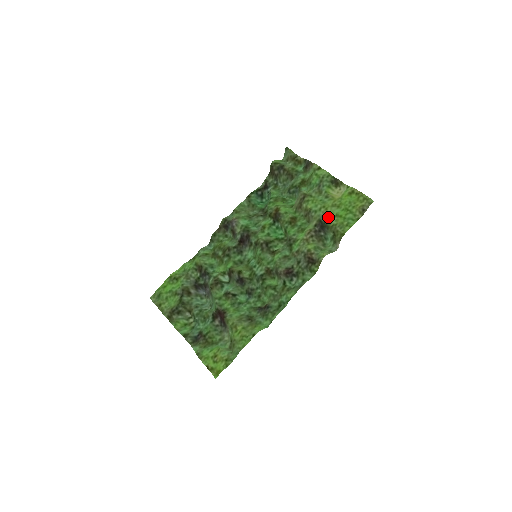
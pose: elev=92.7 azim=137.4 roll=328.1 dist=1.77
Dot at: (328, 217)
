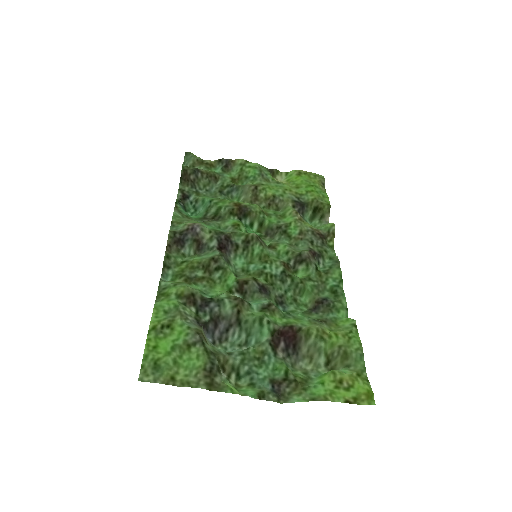
Dot at: (299, 196)
